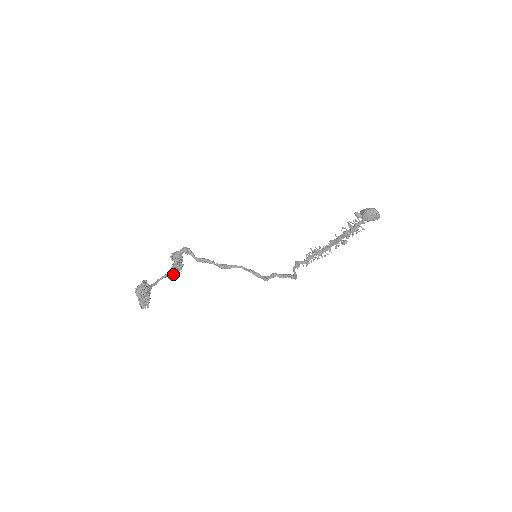
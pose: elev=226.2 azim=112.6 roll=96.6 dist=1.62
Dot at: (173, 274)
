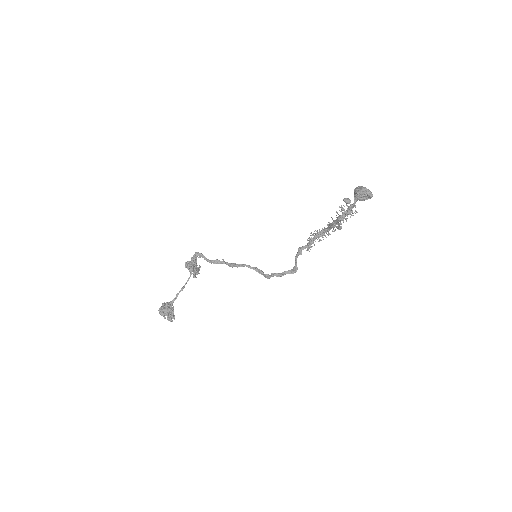
Dot at: occluded
